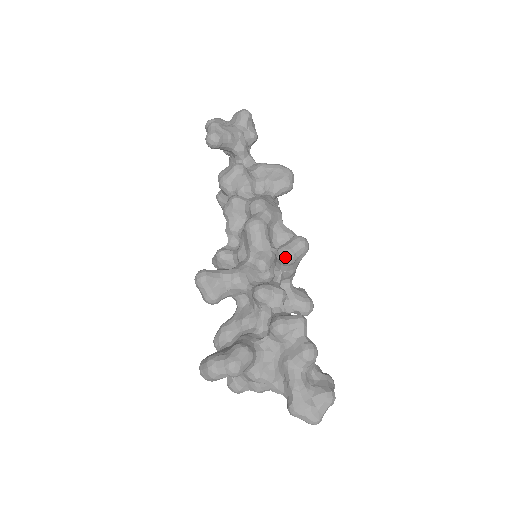
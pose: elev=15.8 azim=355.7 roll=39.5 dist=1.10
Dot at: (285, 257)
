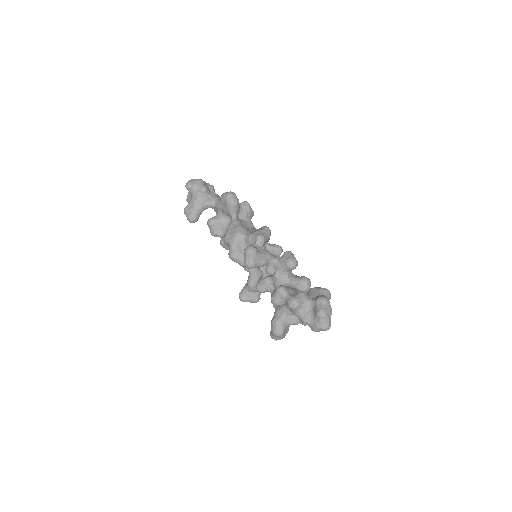
Dot at: (248, 267)
